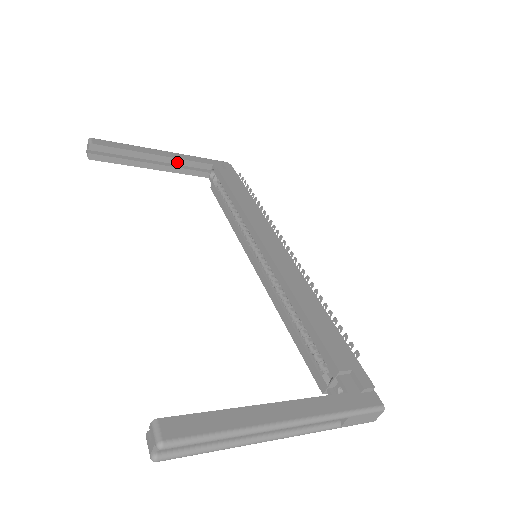
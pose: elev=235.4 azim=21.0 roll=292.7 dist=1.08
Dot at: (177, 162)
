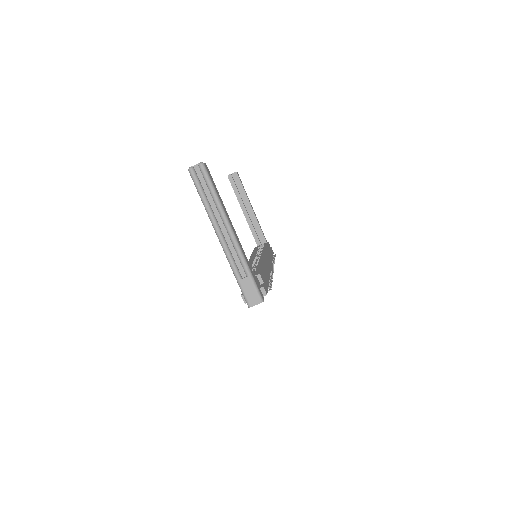
Dot at: (255, 221)
